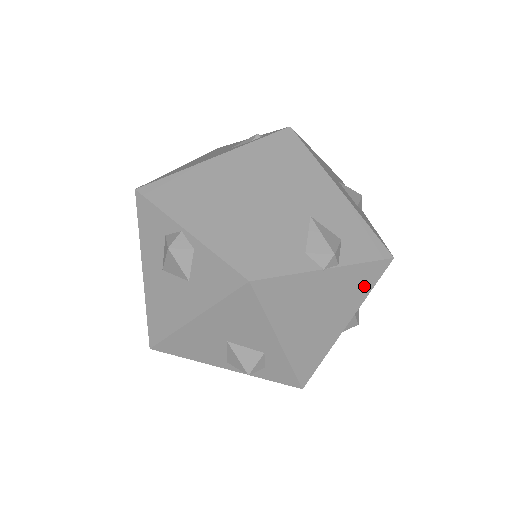
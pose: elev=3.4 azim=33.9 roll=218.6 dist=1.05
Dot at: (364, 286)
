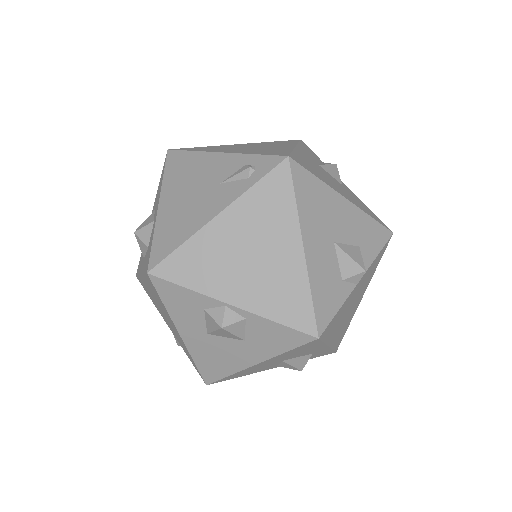
Dot at: (375, 267)
